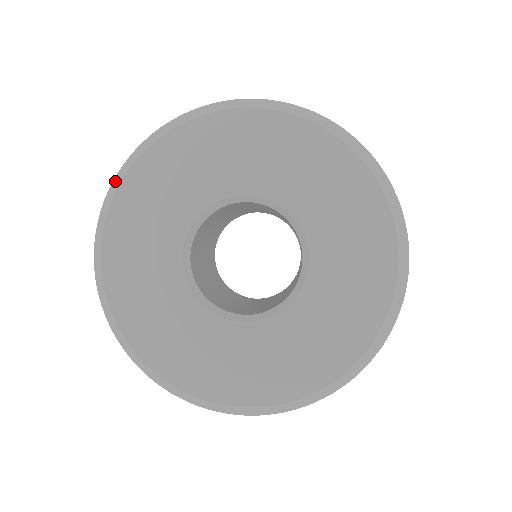
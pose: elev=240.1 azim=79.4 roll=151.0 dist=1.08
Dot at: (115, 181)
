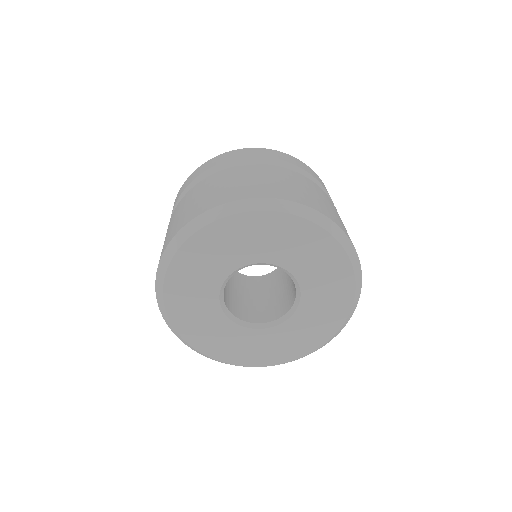
Dot at: (183, 232)
